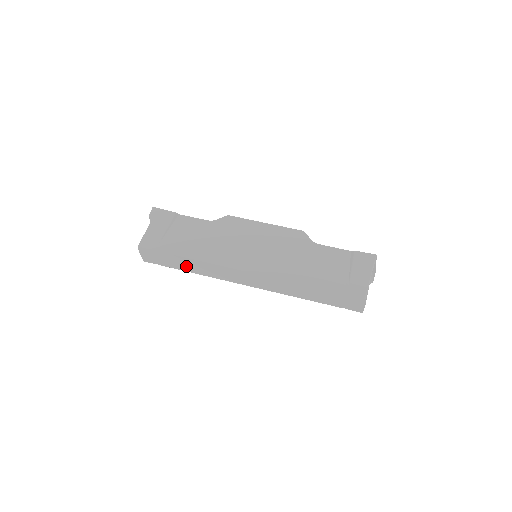
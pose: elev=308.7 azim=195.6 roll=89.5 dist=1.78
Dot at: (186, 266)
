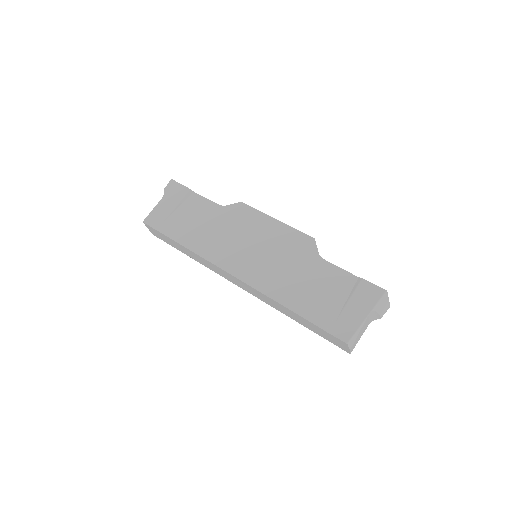
Dot at: (185, 251)
